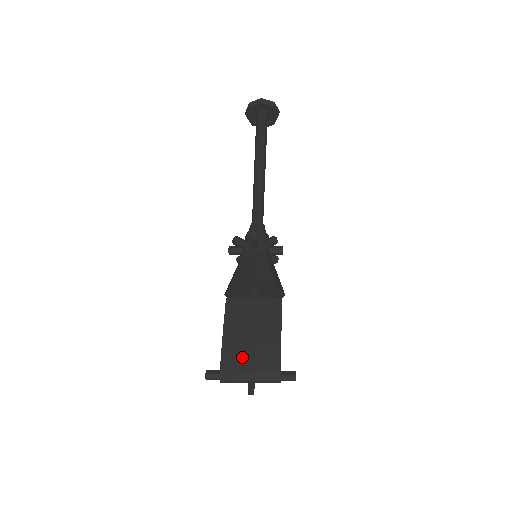
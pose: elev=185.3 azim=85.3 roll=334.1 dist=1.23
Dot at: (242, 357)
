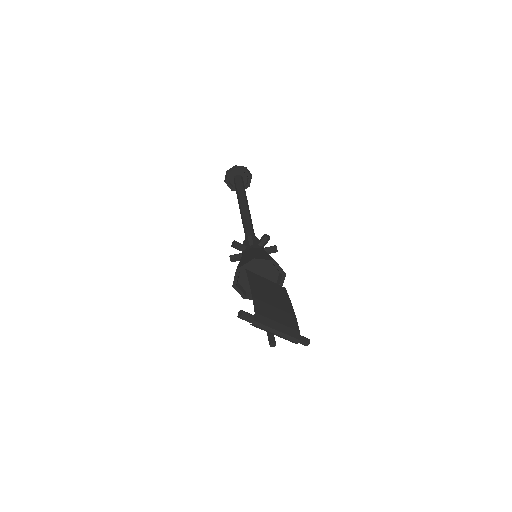
Dot at: (270, 311)
